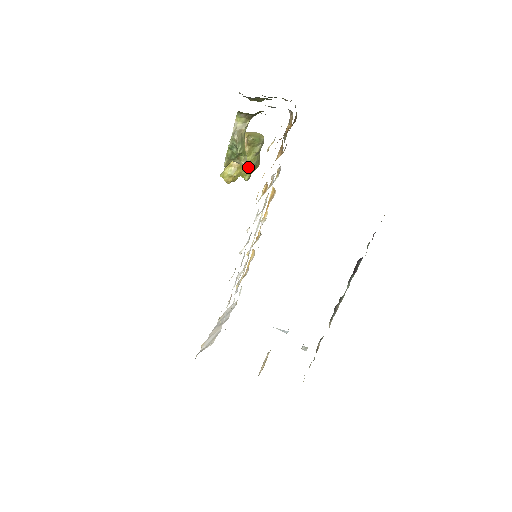
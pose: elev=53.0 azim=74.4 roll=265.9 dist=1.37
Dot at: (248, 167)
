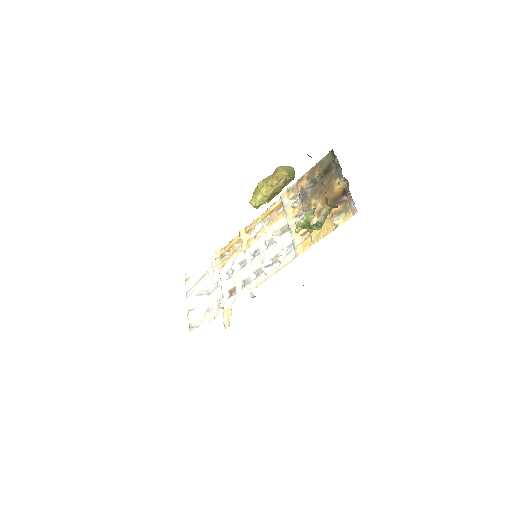
Dot at: (275, 194)
